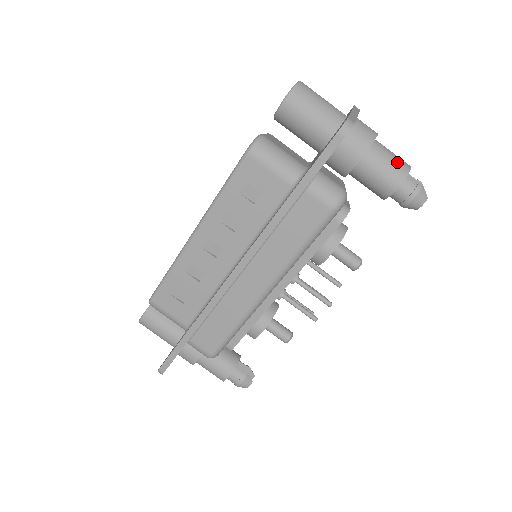
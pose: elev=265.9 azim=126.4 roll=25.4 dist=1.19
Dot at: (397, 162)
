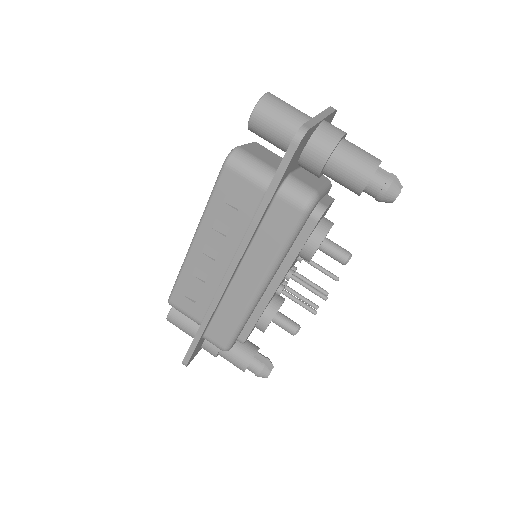
Dot at: (365, 159)
